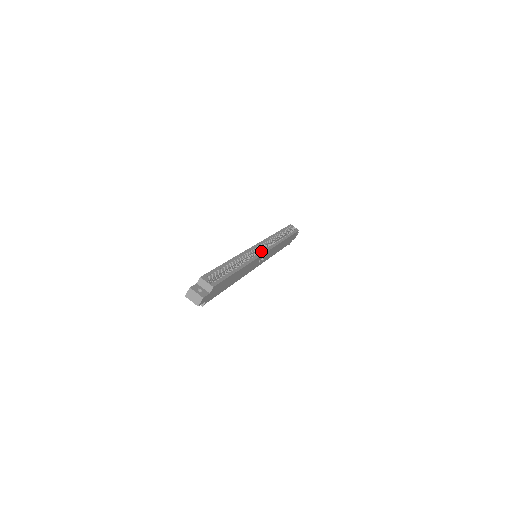
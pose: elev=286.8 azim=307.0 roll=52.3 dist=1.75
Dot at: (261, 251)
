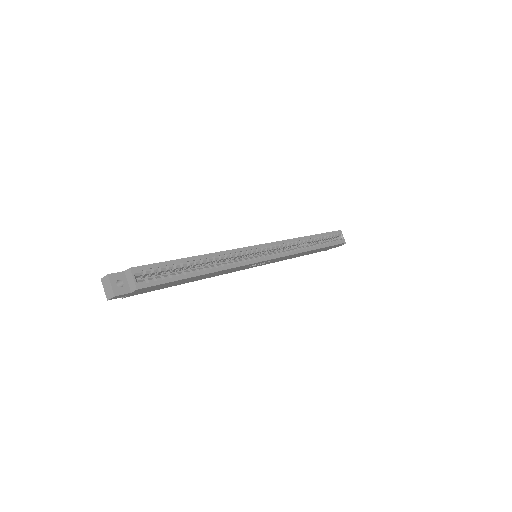
Dot at: (261, 256)
